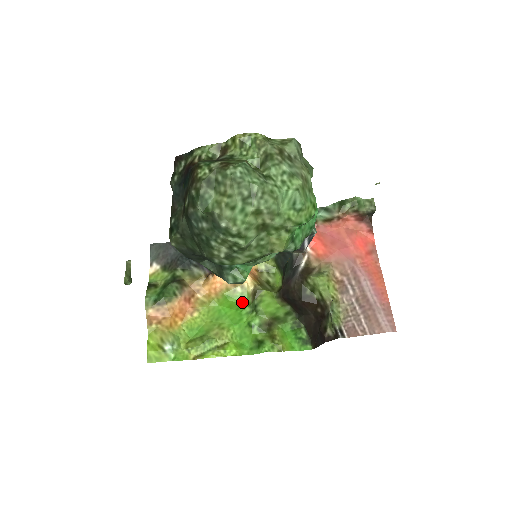
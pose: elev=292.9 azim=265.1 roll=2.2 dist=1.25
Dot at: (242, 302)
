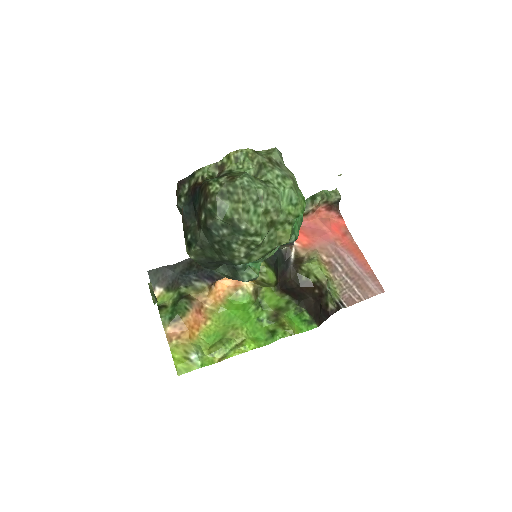
Dot at: (246, 303)
